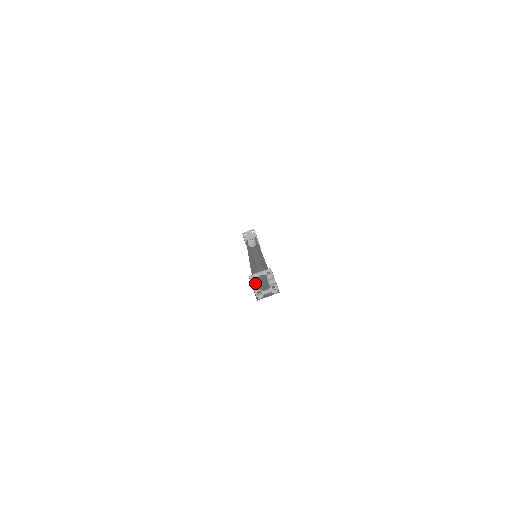
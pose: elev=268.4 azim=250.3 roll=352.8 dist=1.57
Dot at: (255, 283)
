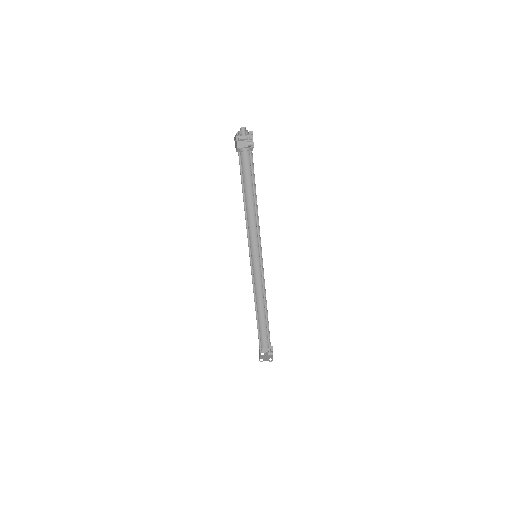
Dot at: (262, 361)
